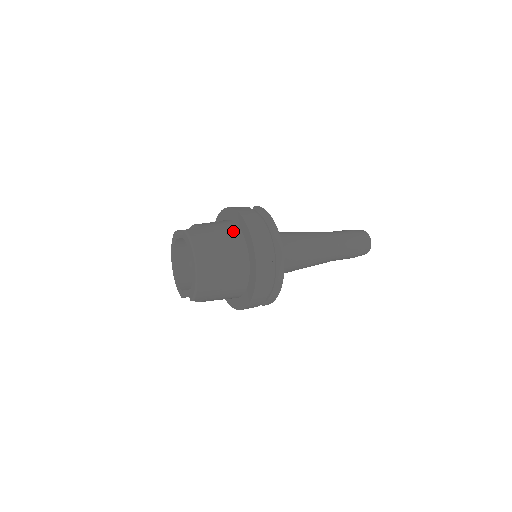
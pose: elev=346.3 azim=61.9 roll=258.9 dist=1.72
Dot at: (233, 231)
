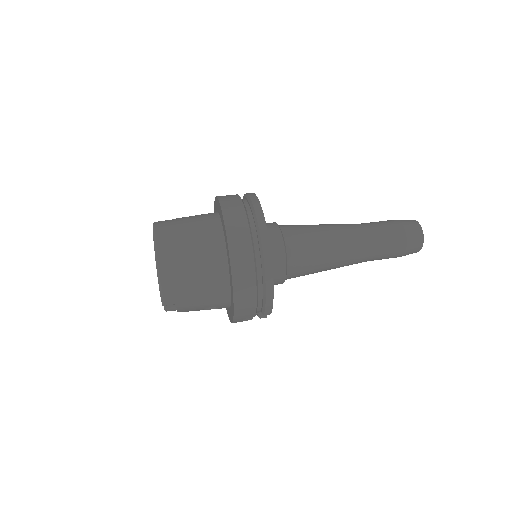
Dot at: (209, 218)
